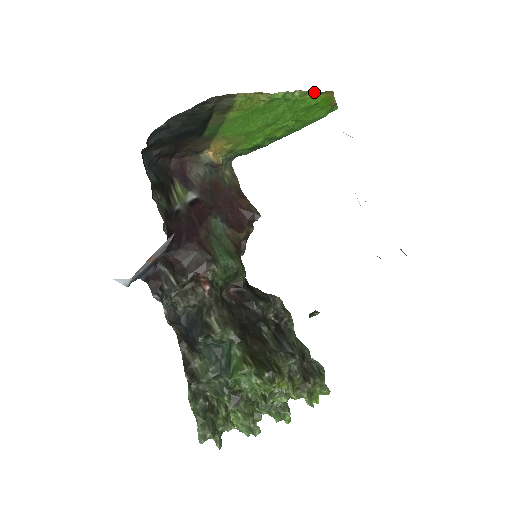
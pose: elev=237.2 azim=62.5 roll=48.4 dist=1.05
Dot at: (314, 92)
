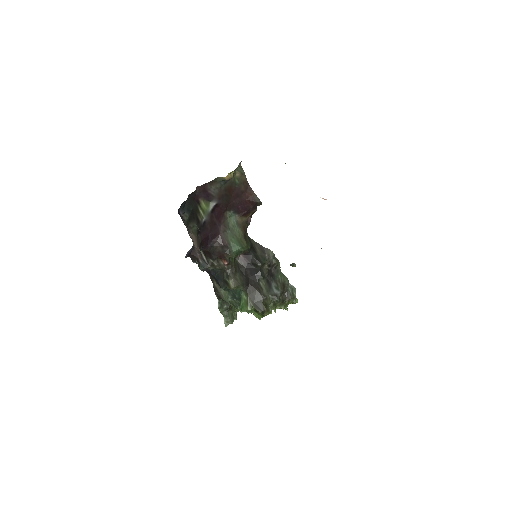
Dot at: occluded
